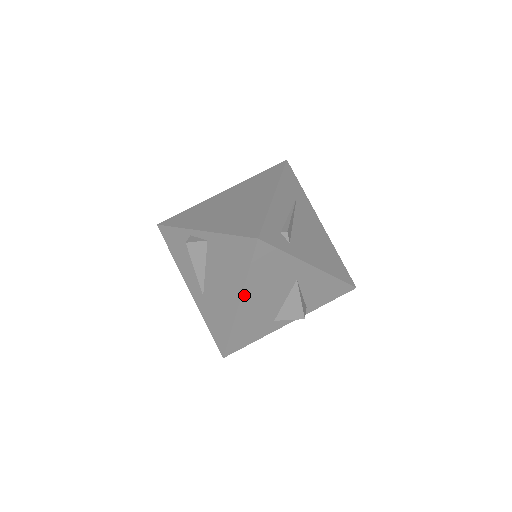
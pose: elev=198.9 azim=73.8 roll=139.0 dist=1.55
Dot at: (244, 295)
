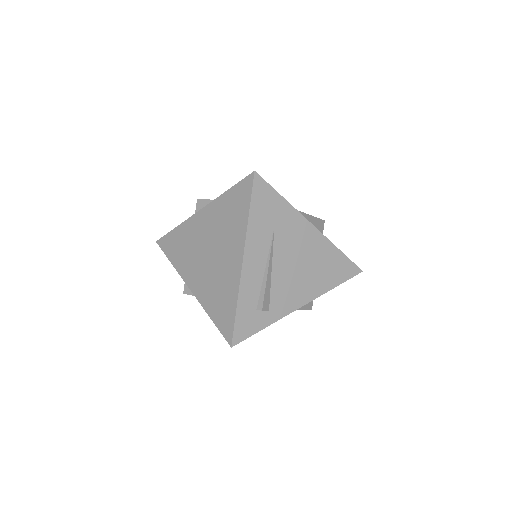
Dot at: occluded
